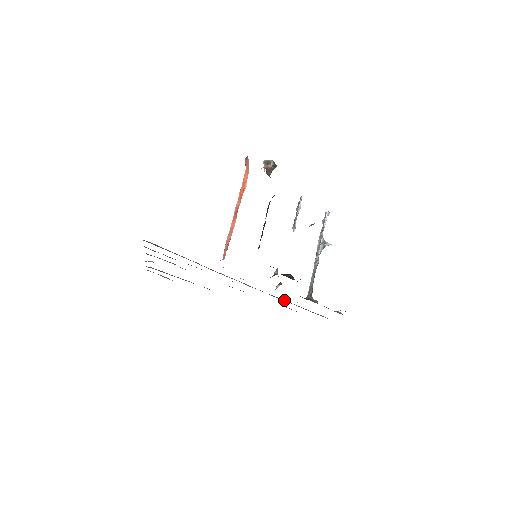
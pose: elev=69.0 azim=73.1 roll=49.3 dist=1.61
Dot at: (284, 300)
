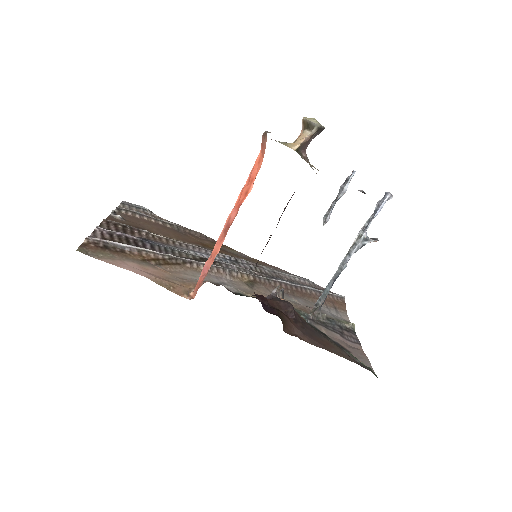
Dot at: (290, 283)
